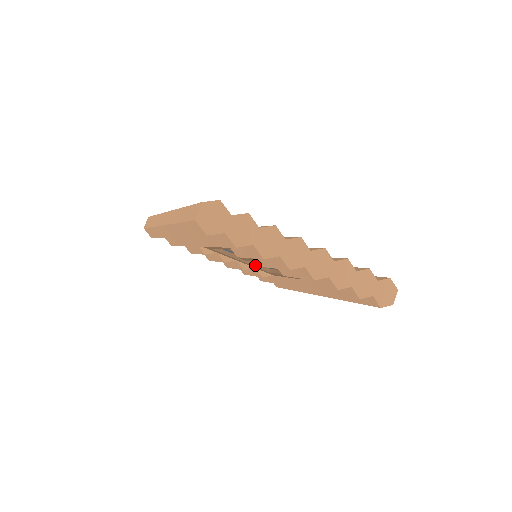
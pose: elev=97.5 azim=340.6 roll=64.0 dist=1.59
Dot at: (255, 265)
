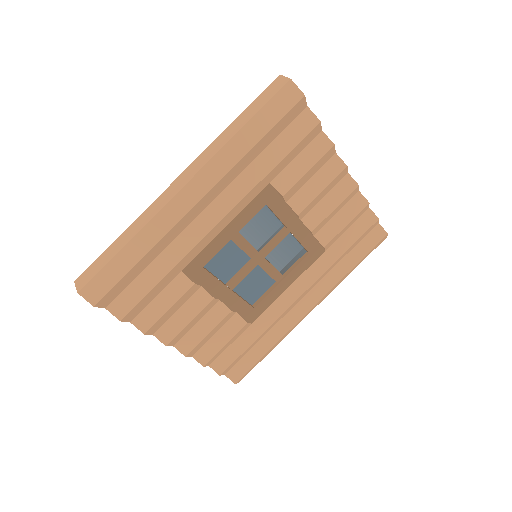
Dot at: (241, 298)
